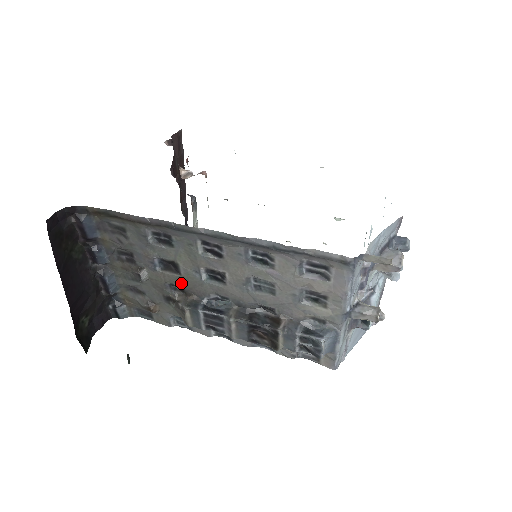
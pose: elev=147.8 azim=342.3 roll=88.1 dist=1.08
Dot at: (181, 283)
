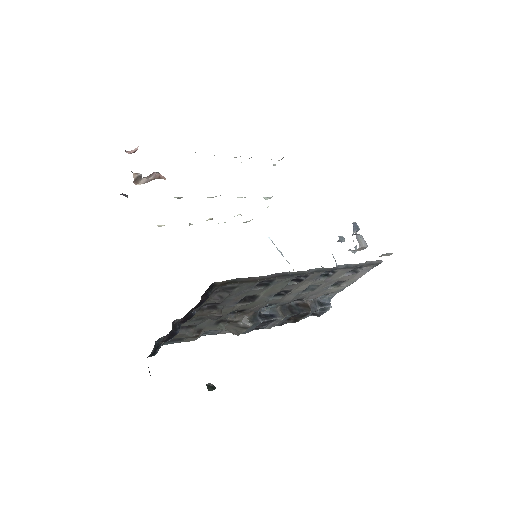
Dot at: (246, 307)
